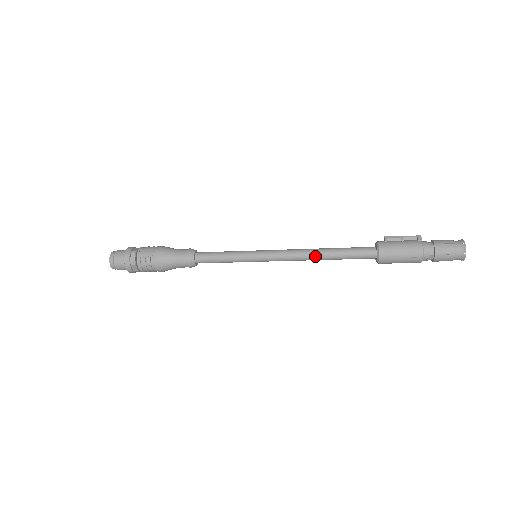
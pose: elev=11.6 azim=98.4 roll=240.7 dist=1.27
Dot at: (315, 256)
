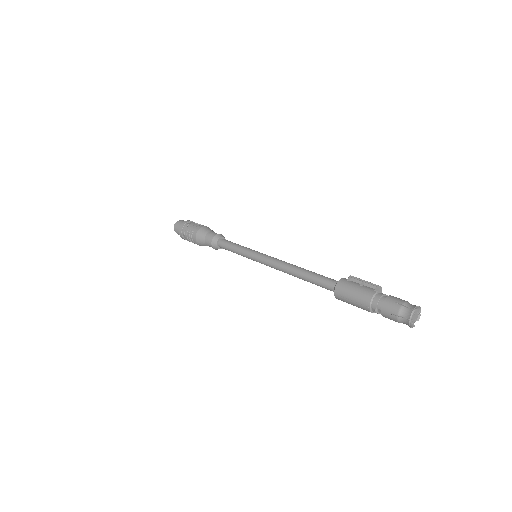
Dot at: (291, 272)
